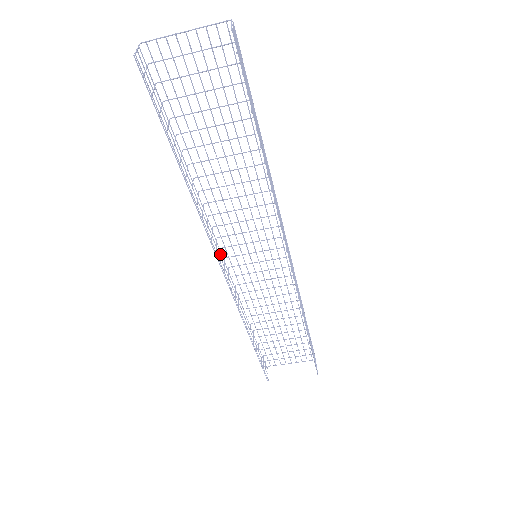
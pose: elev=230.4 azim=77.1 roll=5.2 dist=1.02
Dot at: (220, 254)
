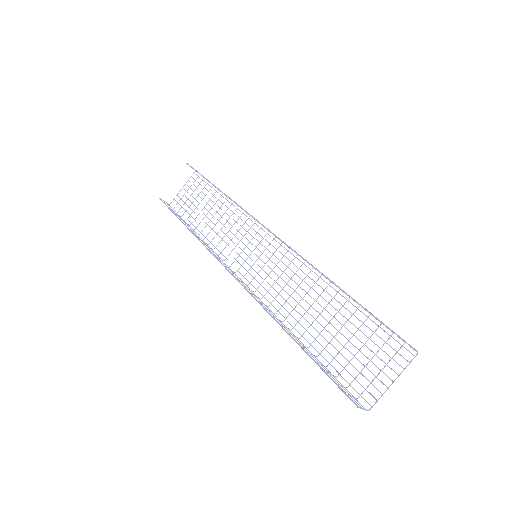
Dot at: (230, 270)
